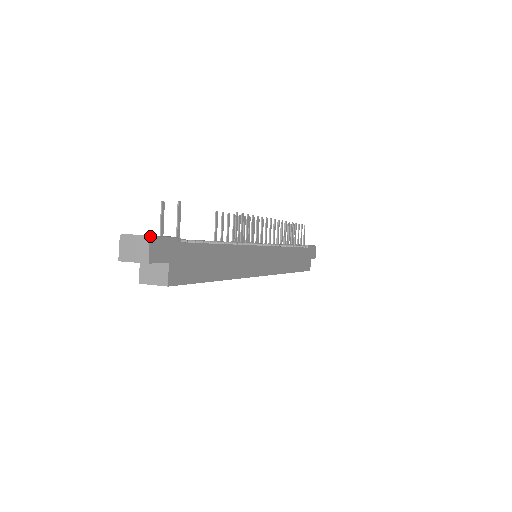
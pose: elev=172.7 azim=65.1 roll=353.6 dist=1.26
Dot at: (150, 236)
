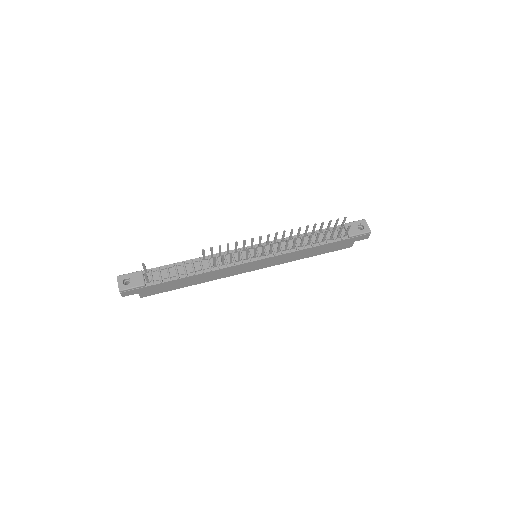
Dot at: (120, 291)
